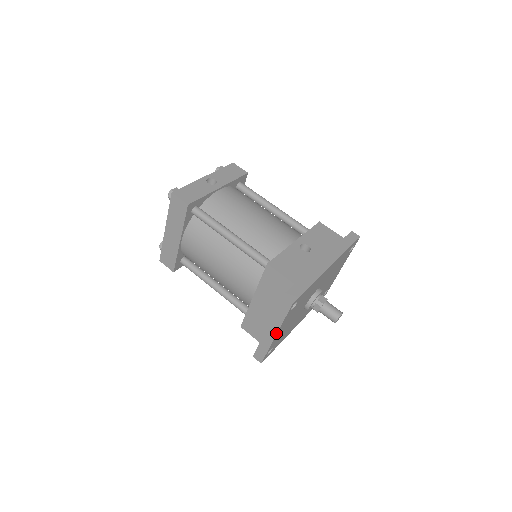
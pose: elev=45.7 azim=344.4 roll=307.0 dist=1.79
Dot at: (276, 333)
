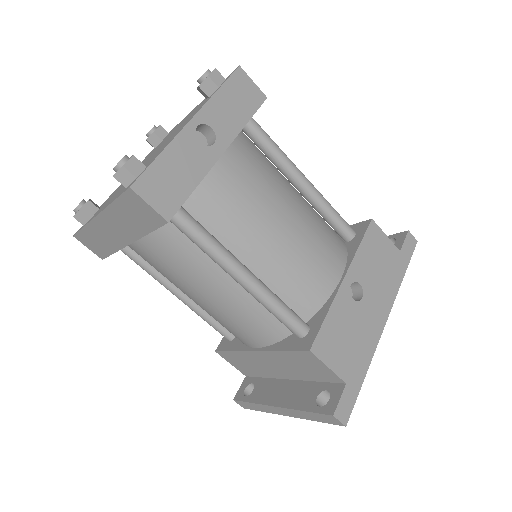
Dot at: (290, 416)
